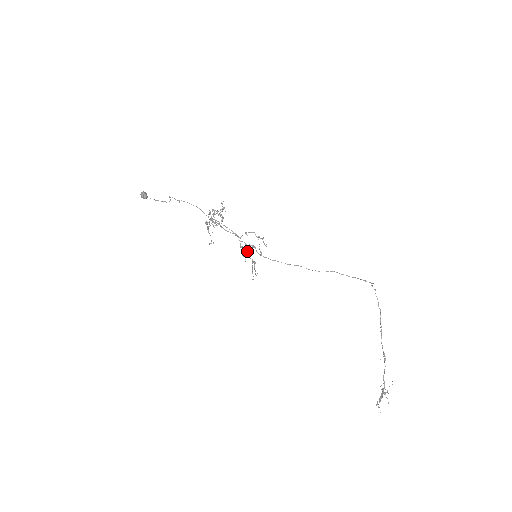
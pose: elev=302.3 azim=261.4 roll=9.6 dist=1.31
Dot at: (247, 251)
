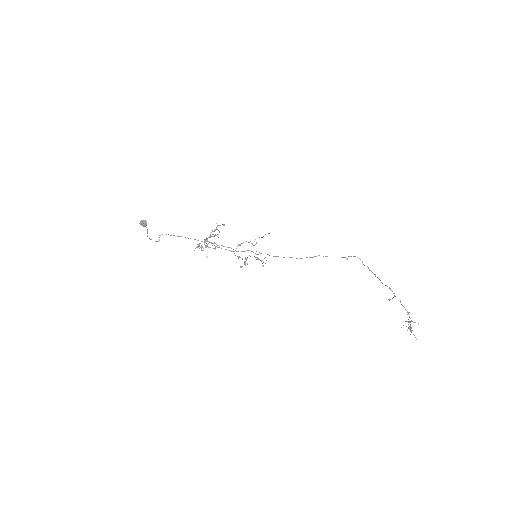
Dot at: (241, 266)
